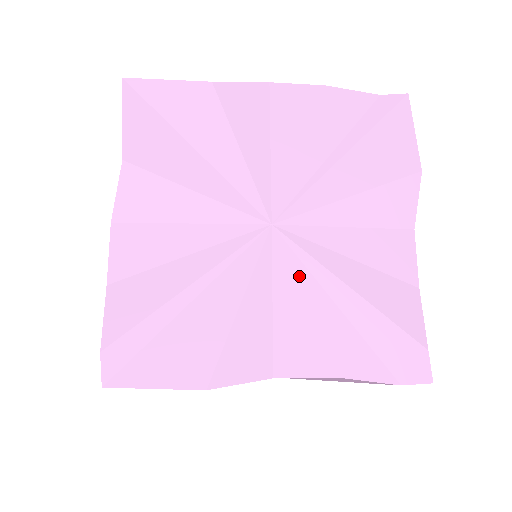
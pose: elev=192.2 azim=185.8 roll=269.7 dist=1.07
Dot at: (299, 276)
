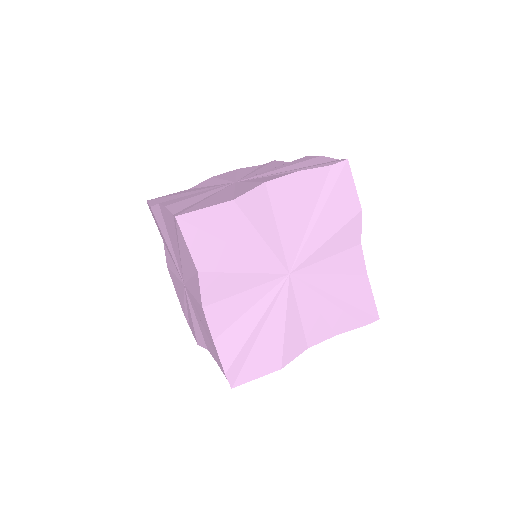
Dot at: (309, 295)
